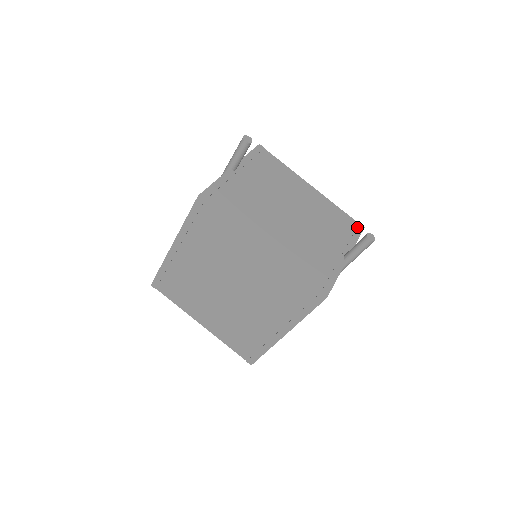
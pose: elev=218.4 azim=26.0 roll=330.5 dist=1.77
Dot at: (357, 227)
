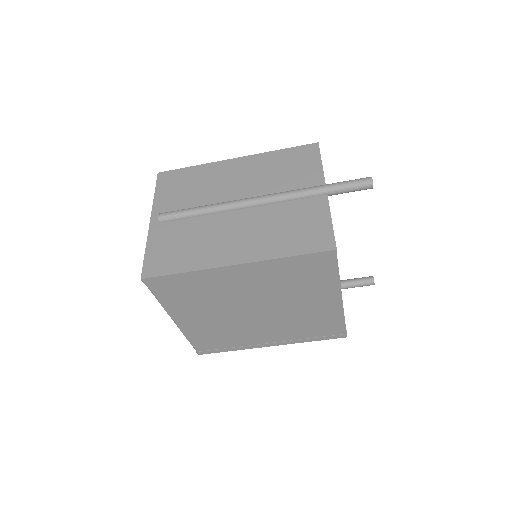
Dot at: occluded
